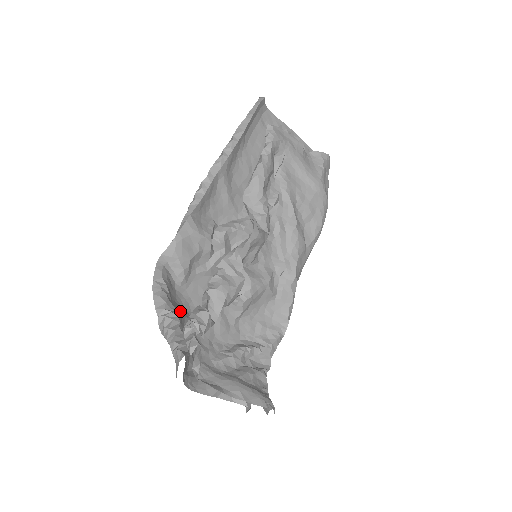
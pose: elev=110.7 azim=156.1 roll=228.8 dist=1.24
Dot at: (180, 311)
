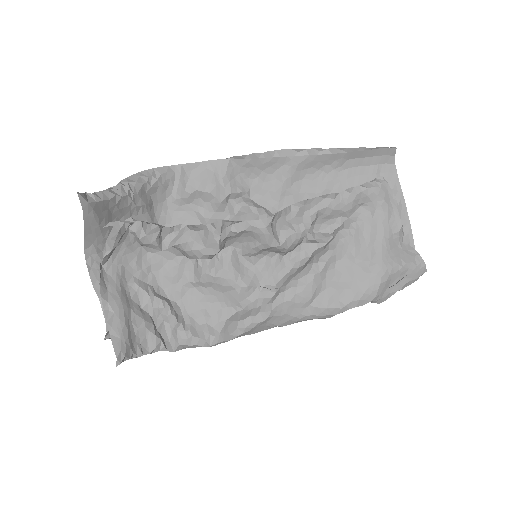
Dot at: (142, 203)
